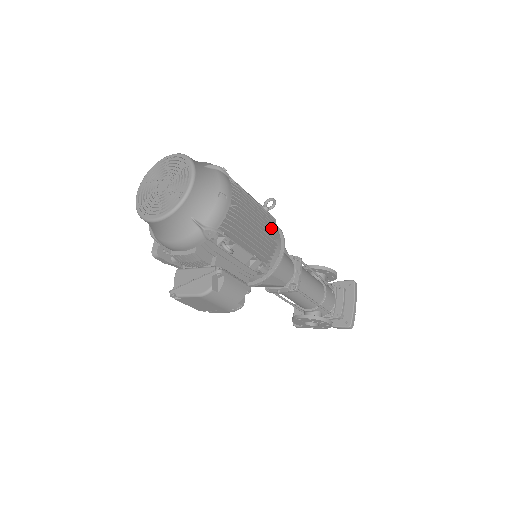
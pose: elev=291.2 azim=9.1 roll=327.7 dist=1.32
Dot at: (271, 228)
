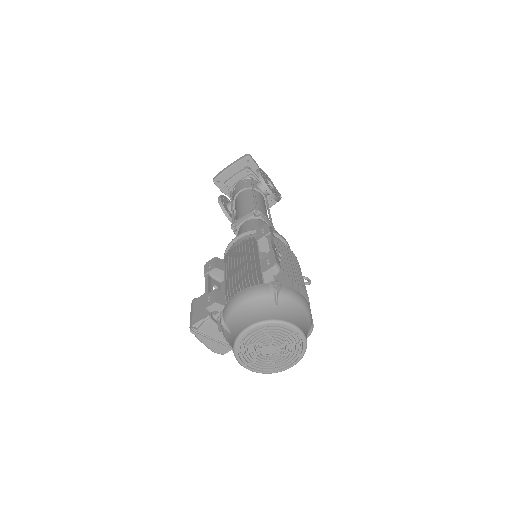
Dot at: occluded
